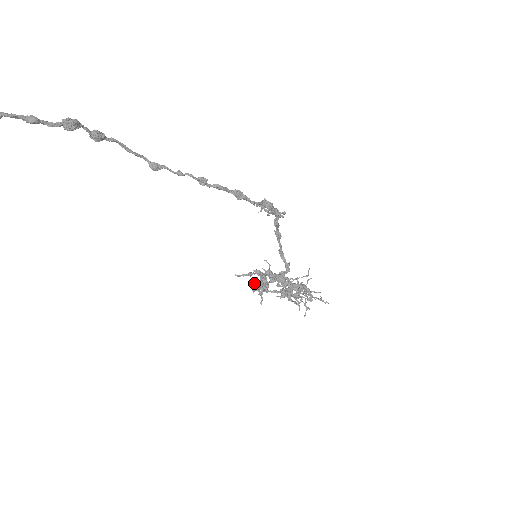
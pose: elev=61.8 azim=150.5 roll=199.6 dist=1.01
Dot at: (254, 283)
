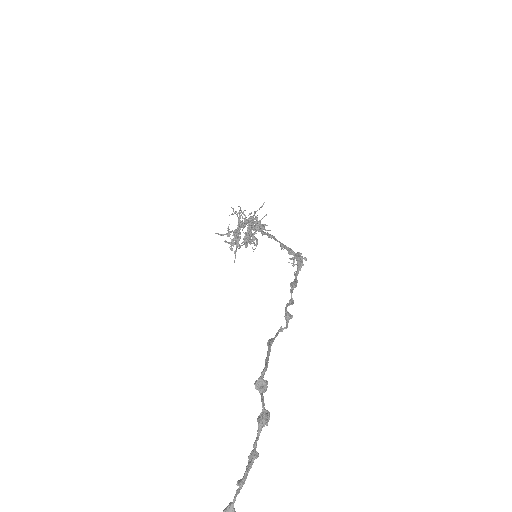
Dot at: (228, 235)
